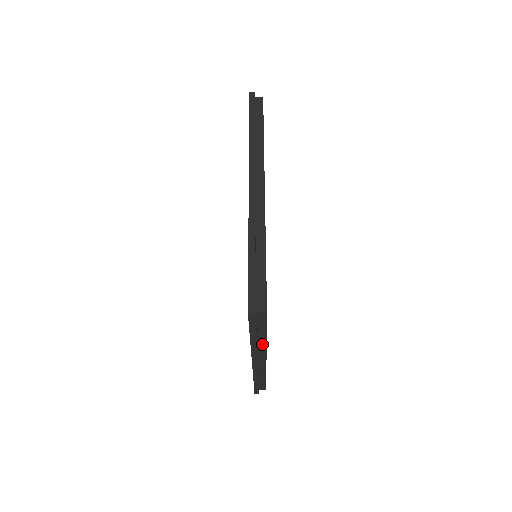
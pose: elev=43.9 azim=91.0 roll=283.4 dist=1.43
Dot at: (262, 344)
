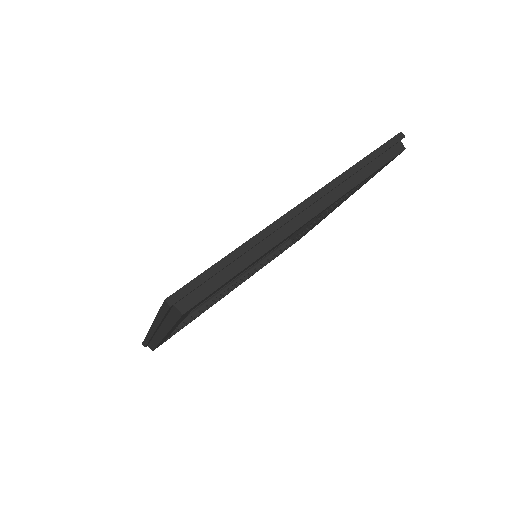
Dot at: (166, 327)
